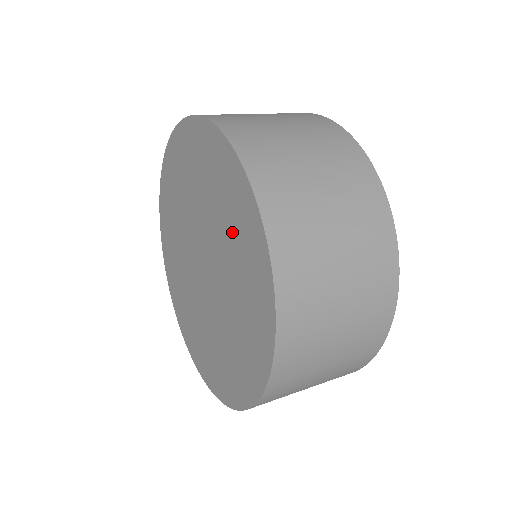
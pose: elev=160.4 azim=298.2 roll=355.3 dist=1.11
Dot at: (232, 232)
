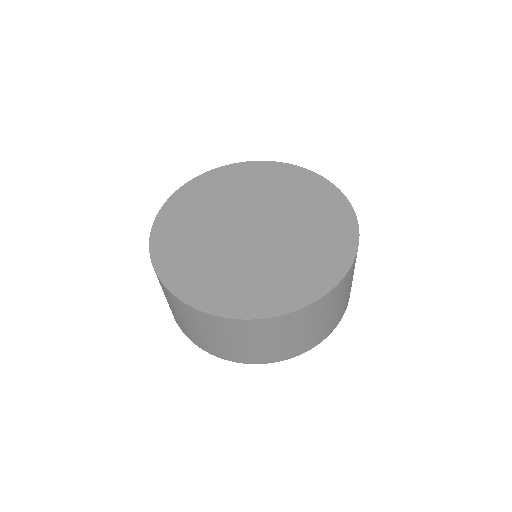
Dot at: (286, 189)
